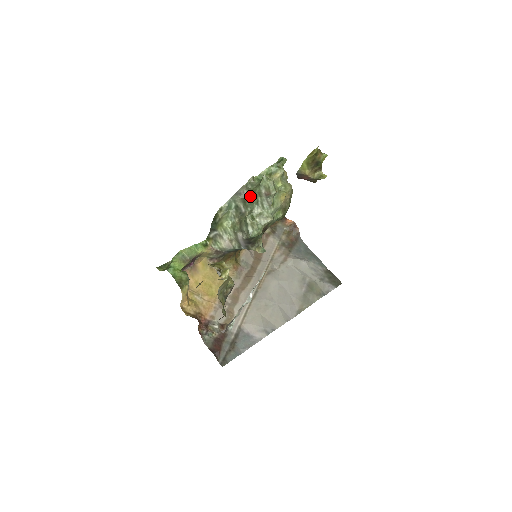
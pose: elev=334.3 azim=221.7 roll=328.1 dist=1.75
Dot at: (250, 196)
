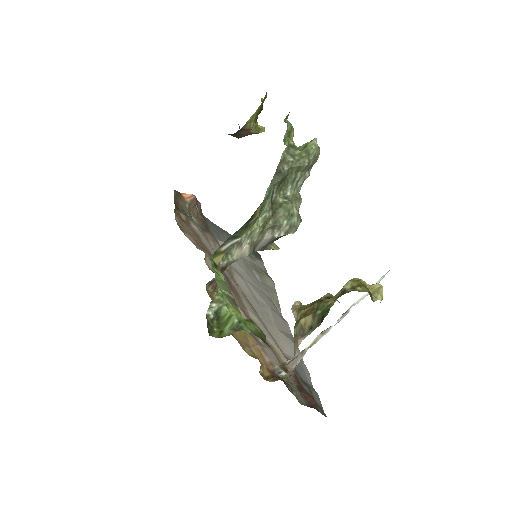
Dot at: (288, 173)
